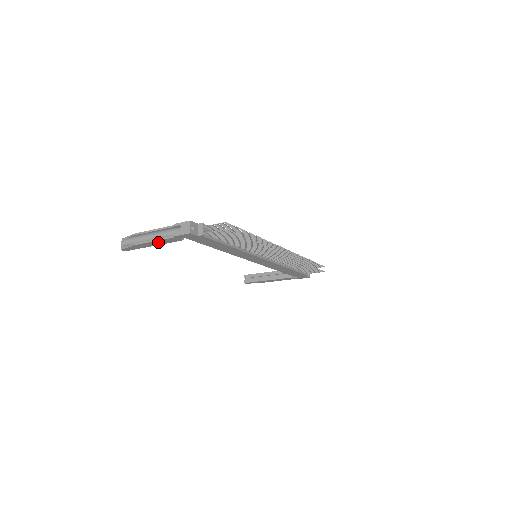
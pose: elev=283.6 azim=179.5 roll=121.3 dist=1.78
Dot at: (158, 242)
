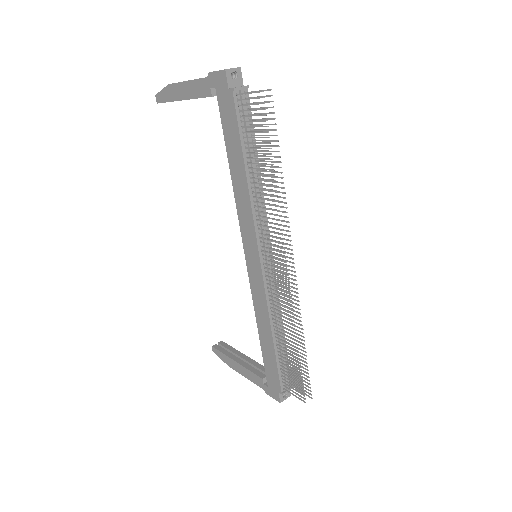
Dot at: (190, 88)
